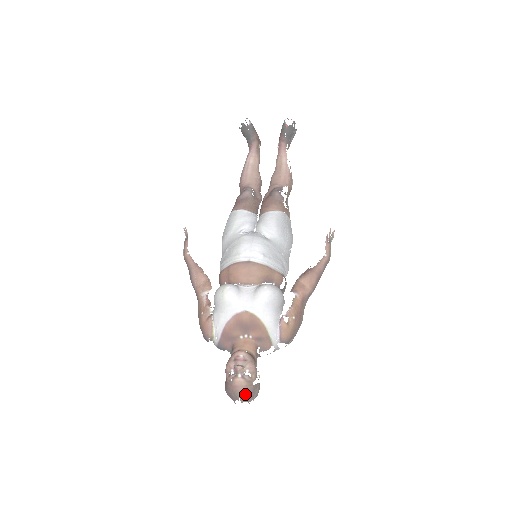
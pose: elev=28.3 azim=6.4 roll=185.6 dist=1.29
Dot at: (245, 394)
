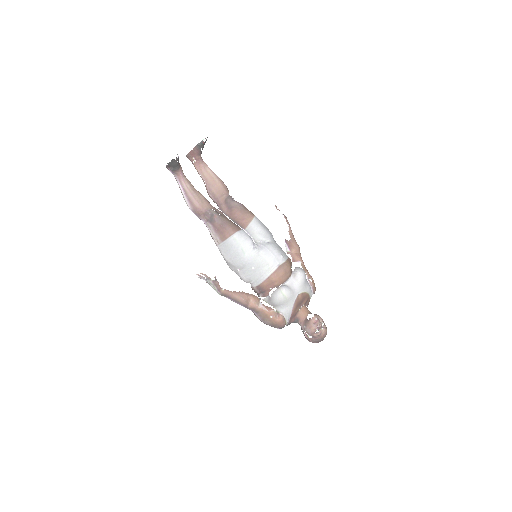
Dot at: occluded
